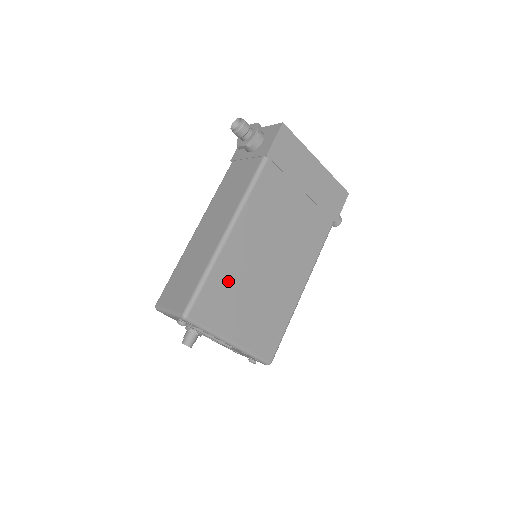
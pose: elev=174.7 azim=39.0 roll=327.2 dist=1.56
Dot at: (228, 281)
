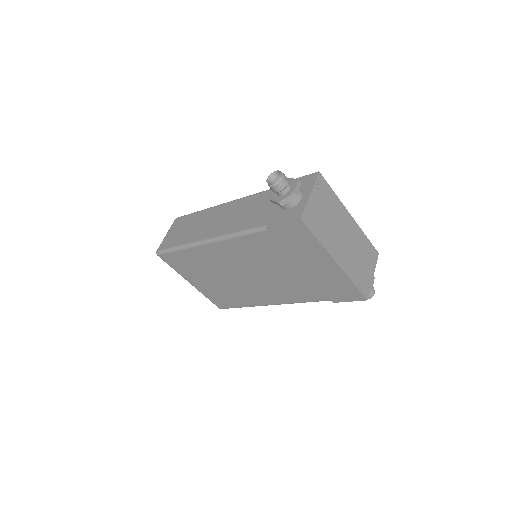
Dot at: (196, 262)
